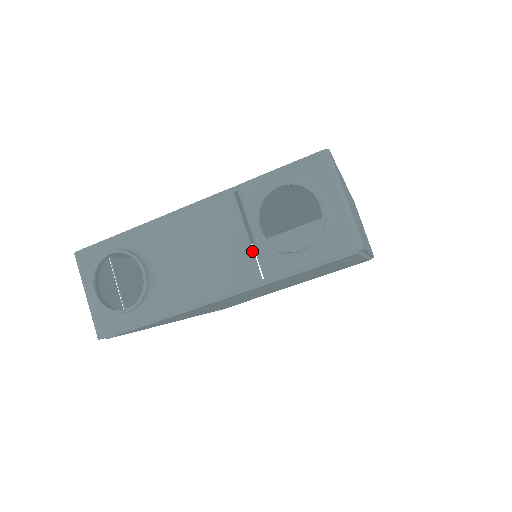
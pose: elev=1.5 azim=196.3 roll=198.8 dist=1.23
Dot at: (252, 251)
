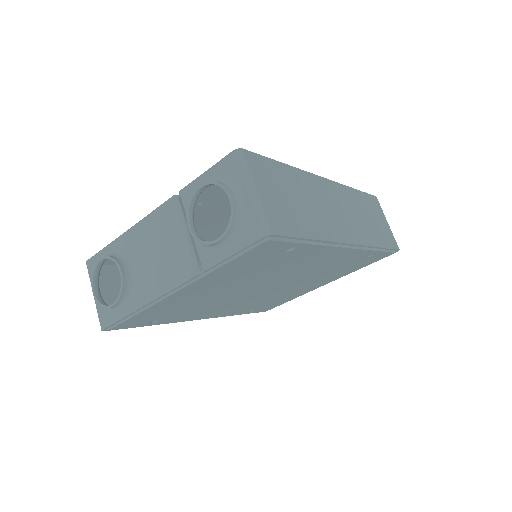
Dot at: (192, 247)
